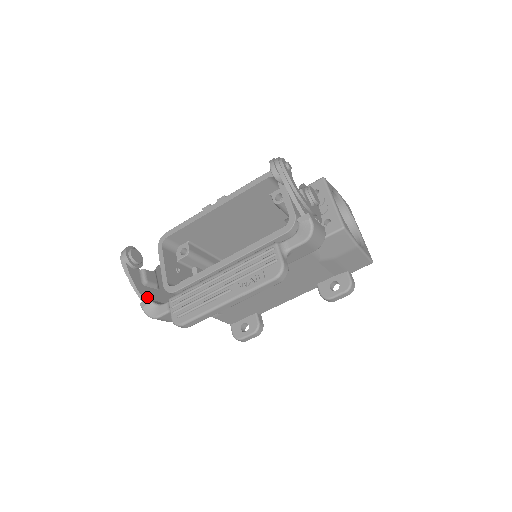
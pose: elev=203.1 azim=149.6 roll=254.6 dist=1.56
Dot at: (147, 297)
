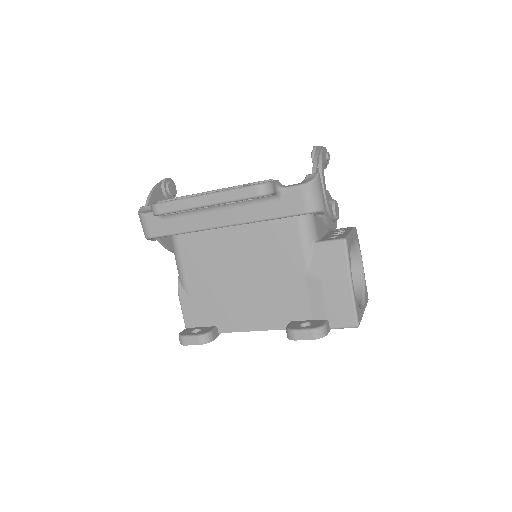
Dot at: occluded
